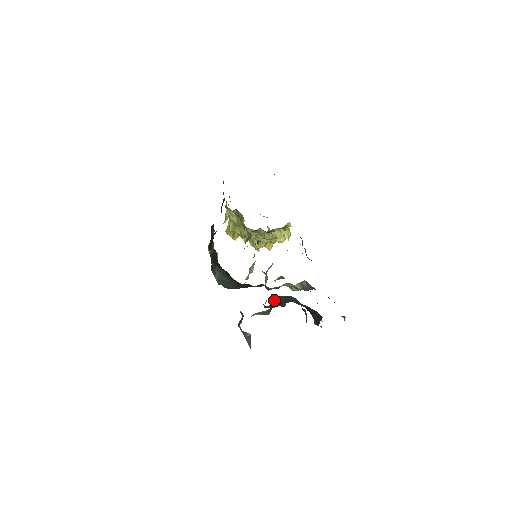
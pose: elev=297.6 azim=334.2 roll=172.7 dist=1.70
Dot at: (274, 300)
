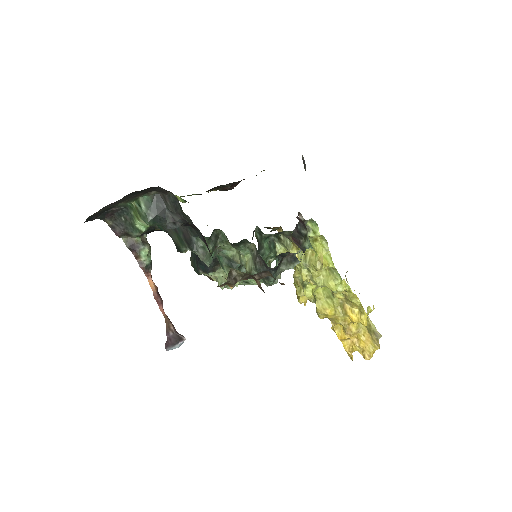
Dot at: (158, 200)
